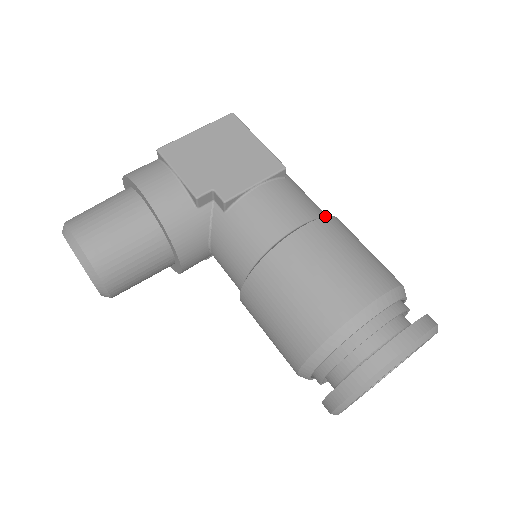
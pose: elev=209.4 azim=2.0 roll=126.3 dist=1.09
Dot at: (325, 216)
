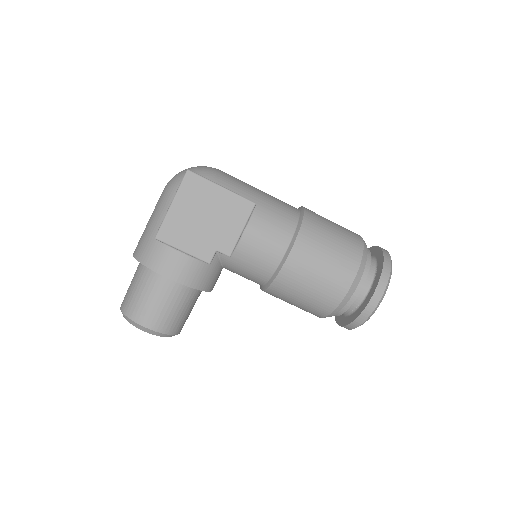
Dot at: (296, 219)
